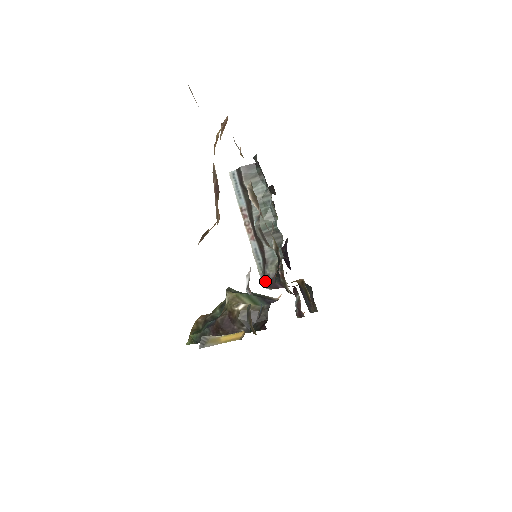
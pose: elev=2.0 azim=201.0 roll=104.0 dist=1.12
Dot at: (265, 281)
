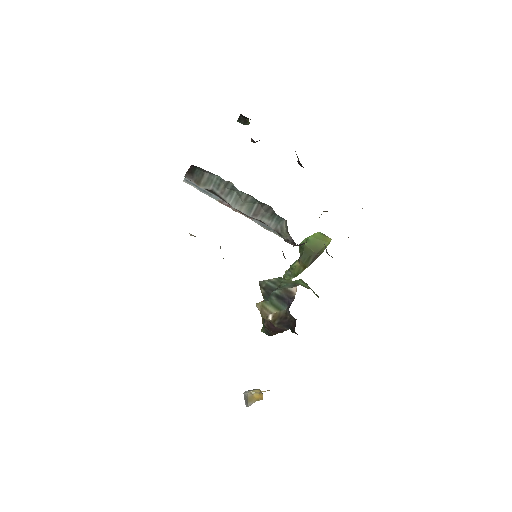
Dot at: (290, 243)
